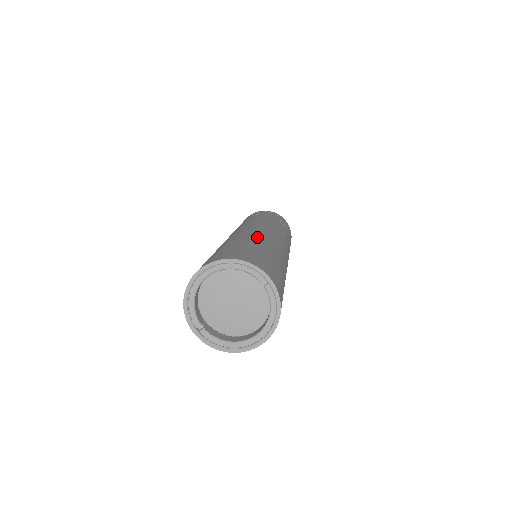
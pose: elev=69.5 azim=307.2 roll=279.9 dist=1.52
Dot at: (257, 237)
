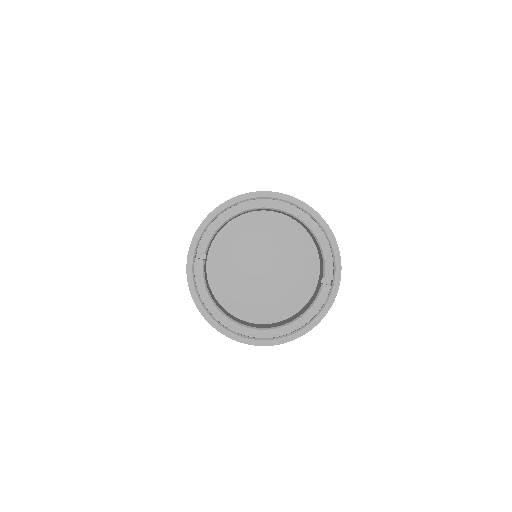
Dot at: occluded
